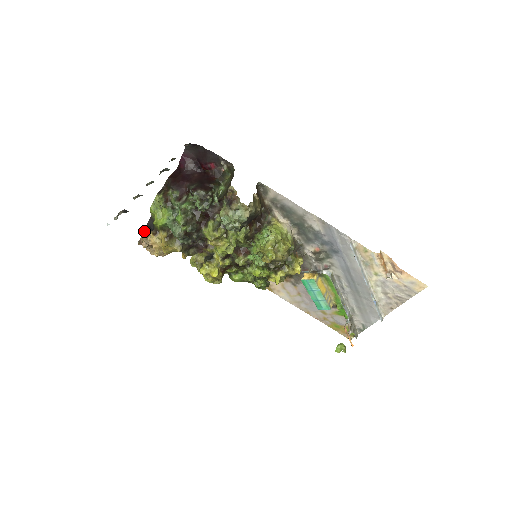
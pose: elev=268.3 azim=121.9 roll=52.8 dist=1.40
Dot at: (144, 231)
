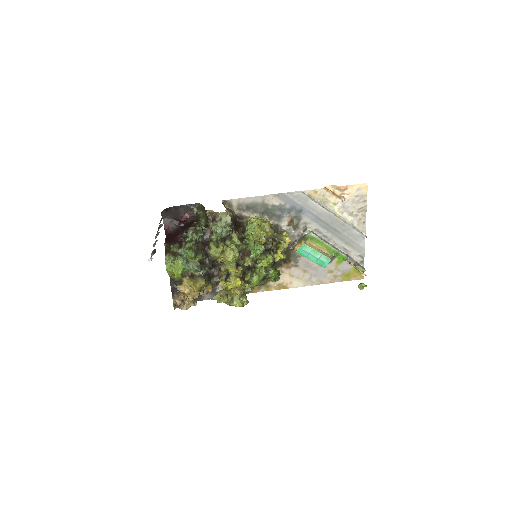
Dot at: (172, 296)
